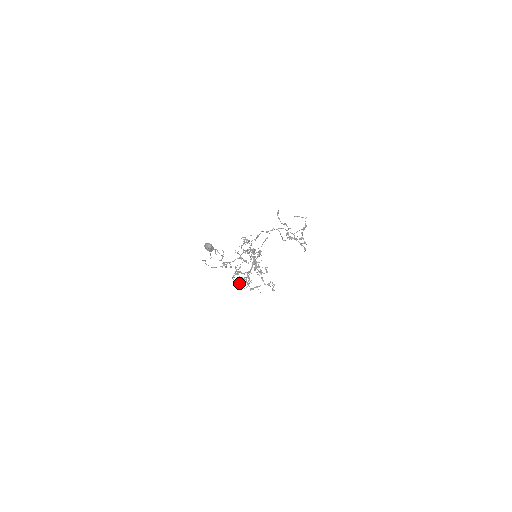
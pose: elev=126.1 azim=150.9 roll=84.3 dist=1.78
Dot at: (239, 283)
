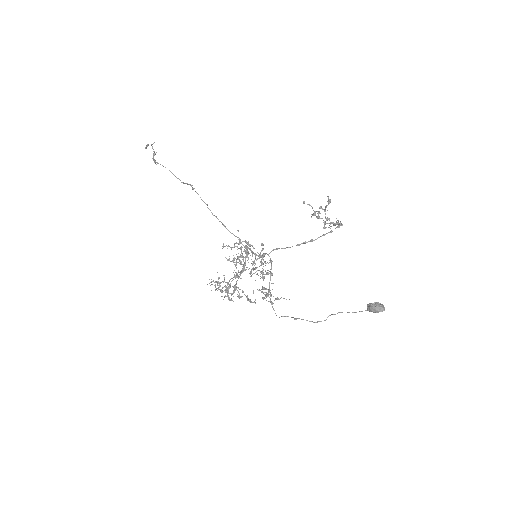
Dot at: (255, 302)
